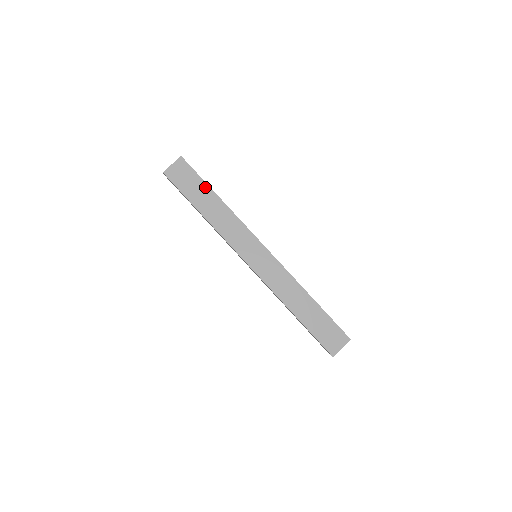
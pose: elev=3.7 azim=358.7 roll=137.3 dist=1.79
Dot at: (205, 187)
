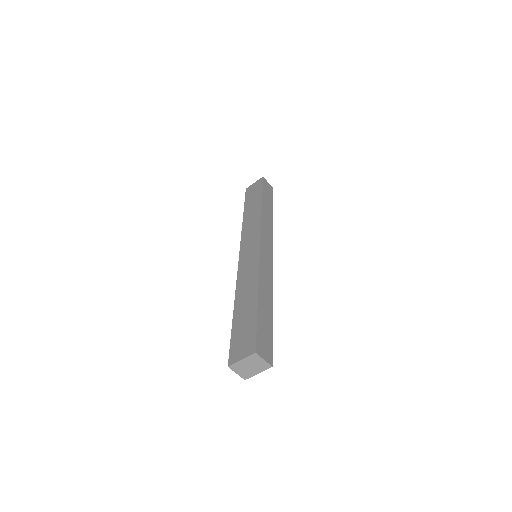
Dot at: (260, 196)
